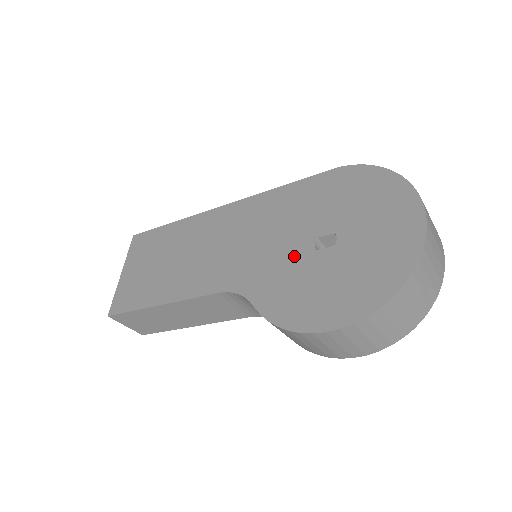
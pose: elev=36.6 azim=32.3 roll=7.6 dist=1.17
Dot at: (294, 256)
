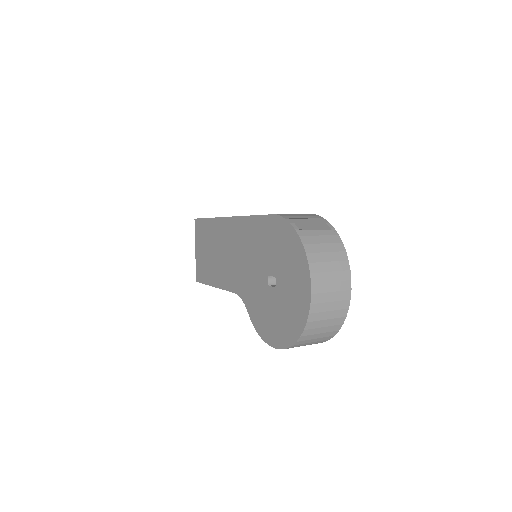
Dot at: (260, 285)
